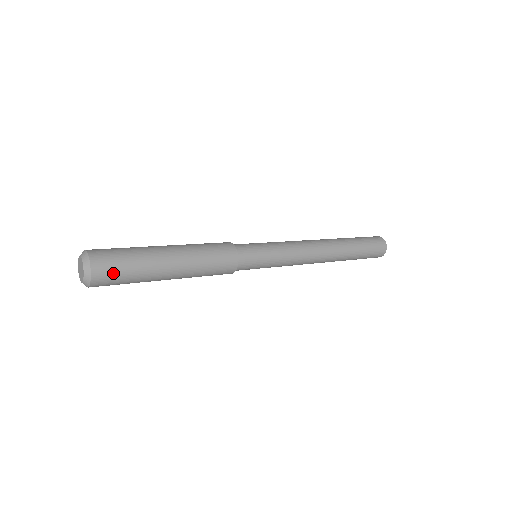
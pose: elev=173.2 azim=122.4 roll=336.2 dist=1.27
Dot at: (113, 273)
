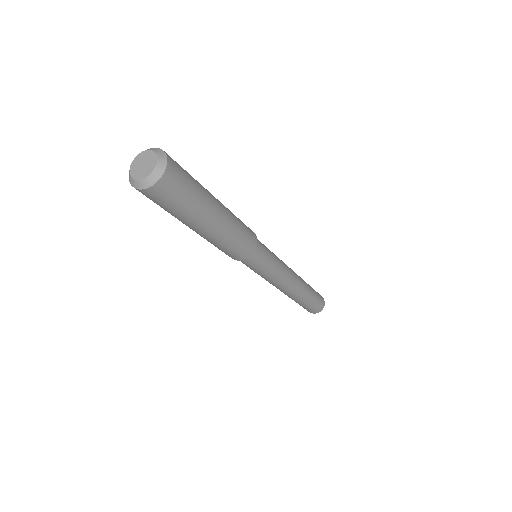
Dot at: (180, 166)
